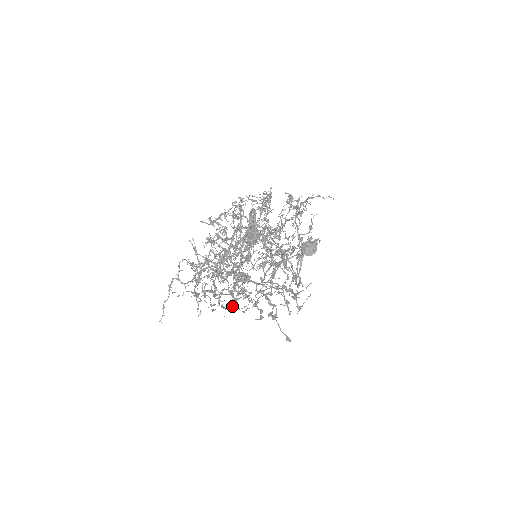
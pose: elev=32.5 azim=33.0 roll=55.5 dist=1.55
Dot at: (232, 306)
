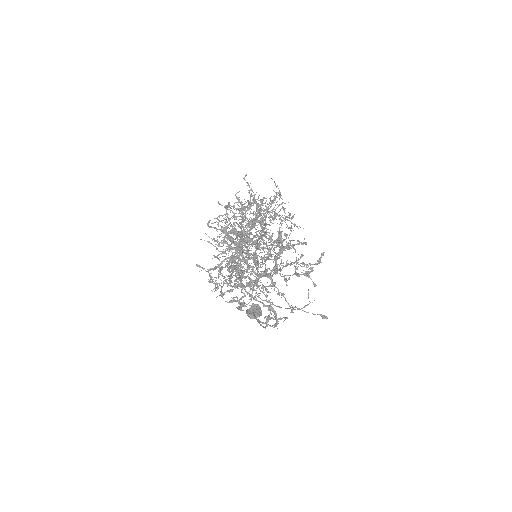
Dot at: (280, 267)
